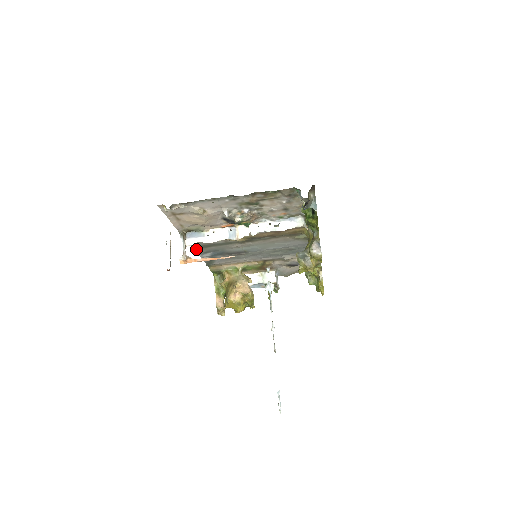
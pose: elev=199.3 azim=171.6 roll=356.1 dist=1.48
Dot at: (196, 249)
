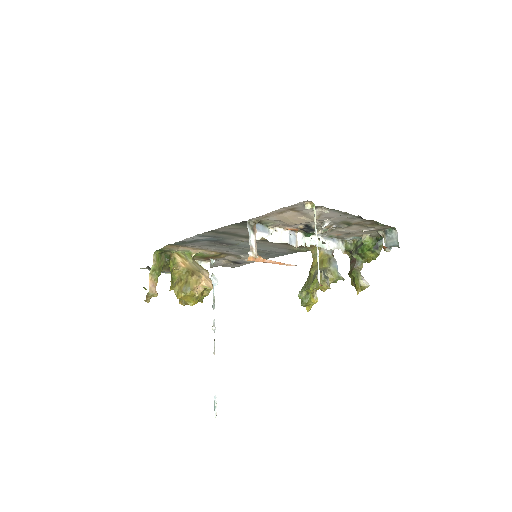
Dot at: (208, 232)
